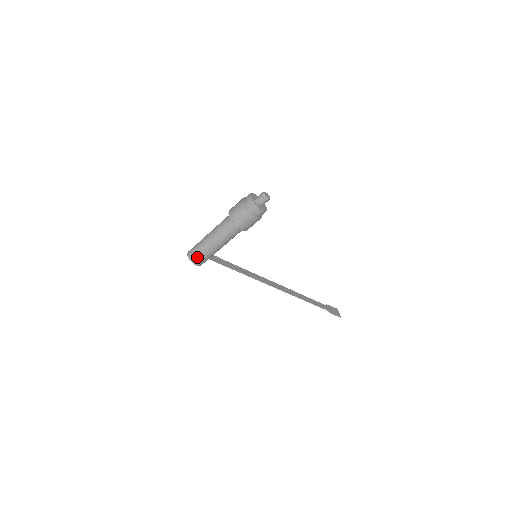
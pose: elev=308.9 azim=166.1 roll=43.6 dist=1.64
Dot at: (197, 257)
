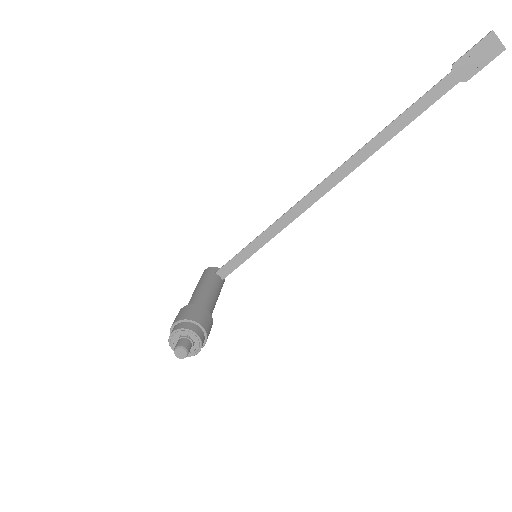
Dot at: occluded
